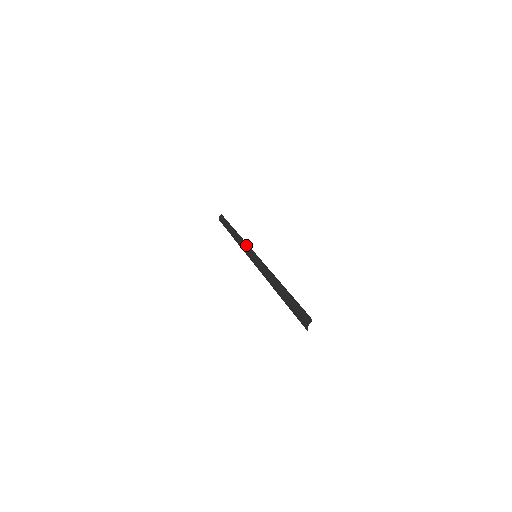
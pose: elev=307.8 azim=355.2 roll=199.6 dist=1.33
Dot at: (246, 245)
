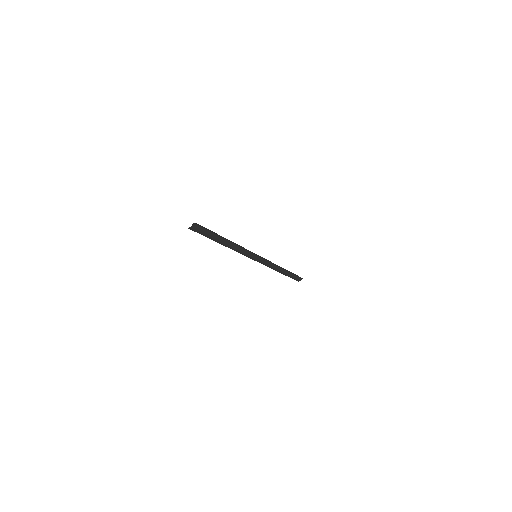
Dot at: occluded
